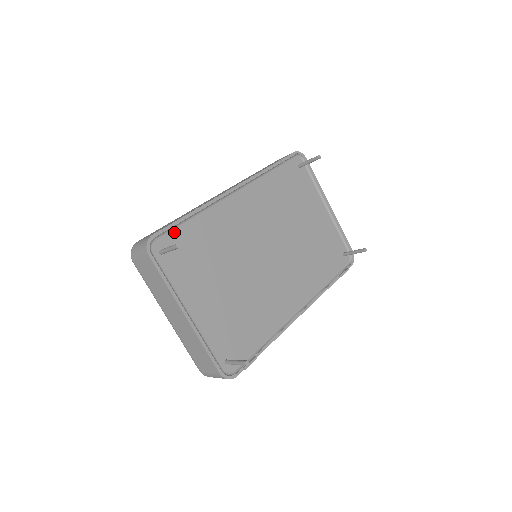
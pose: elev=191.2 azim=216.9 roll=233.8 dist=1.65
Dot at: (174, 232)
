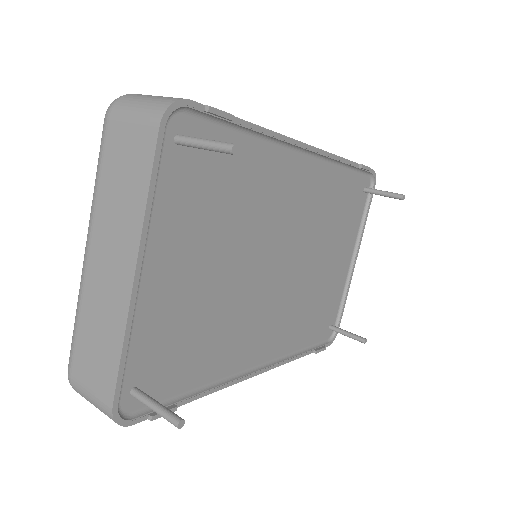
Dot at: (214, 128)
